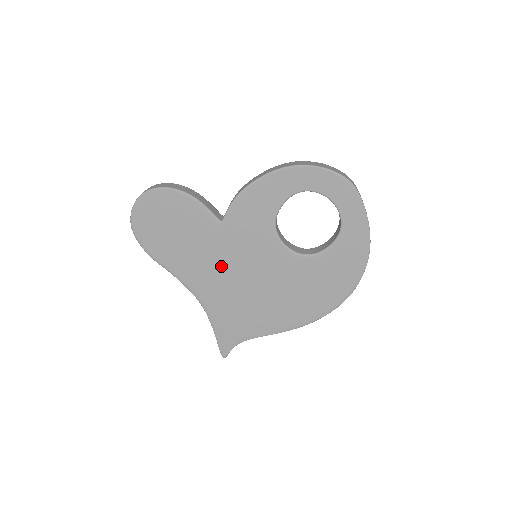
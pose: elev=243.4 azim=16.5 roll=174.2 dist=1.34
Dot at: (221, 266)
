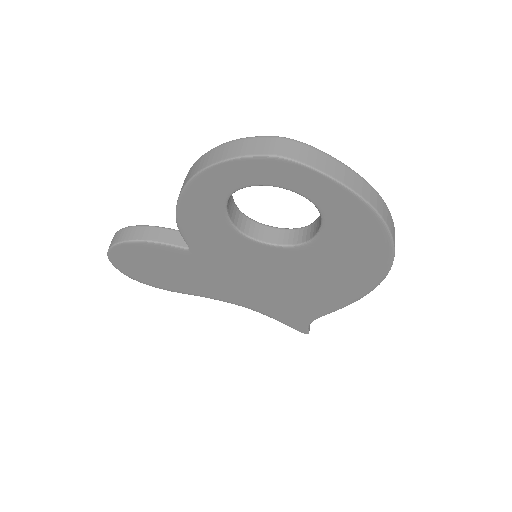
Dot at: (229, 279)
